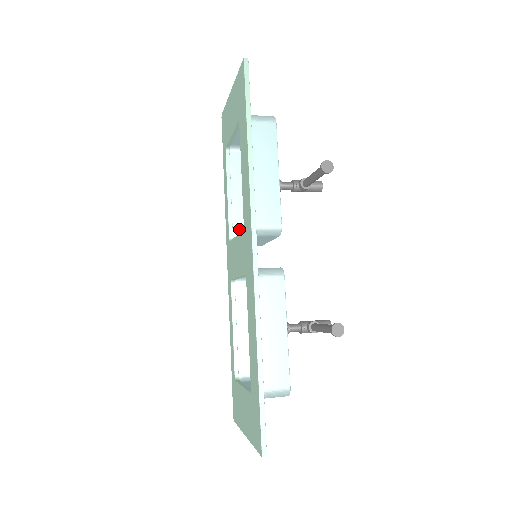
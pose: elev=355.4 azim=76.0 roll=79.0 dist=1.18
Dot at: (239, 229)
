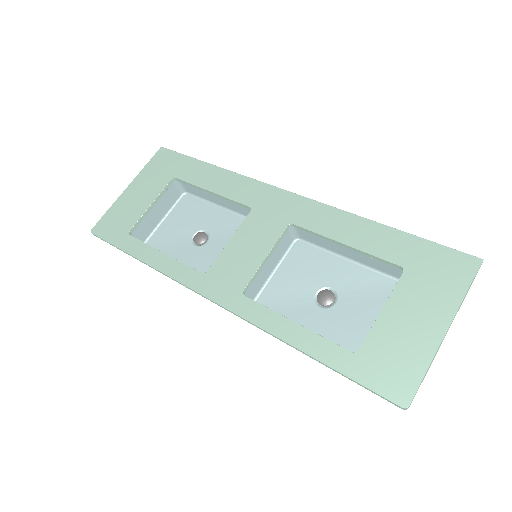
Dot at: occluded
